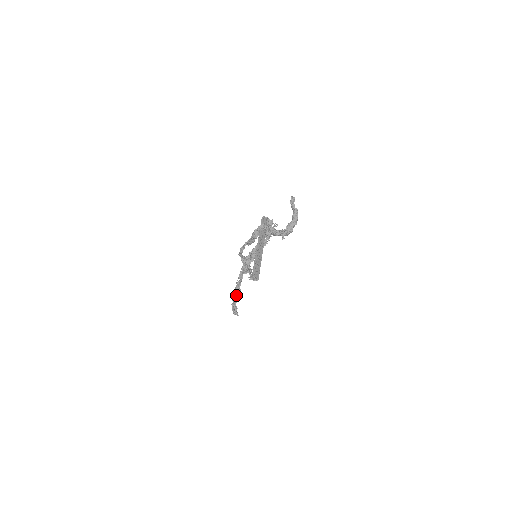
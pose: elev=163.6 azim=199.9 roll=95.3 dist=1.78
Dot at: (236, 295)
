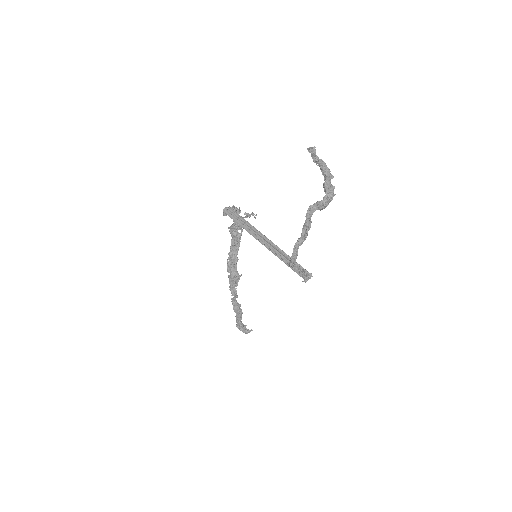
Dot at: (239, 314)
